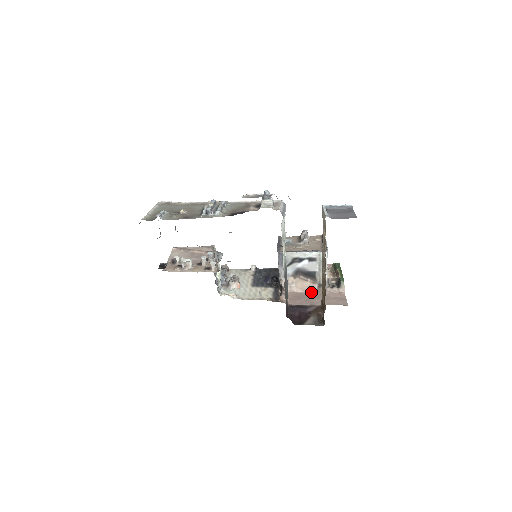
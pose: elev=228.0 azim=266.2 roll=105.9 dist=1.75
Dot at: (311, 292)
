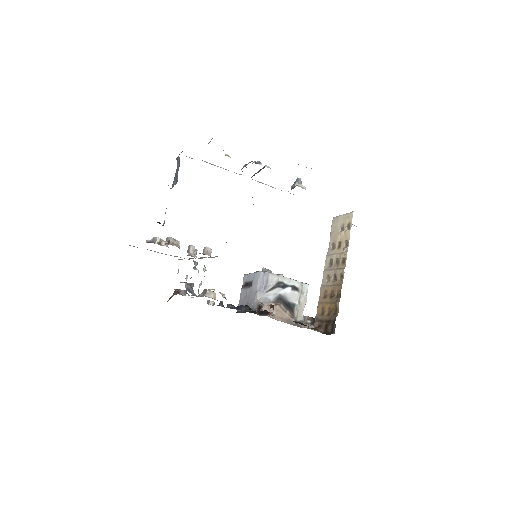
Dot at: (291, 324)
